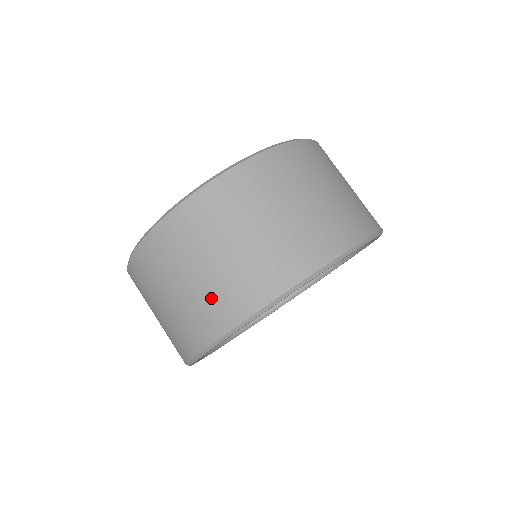
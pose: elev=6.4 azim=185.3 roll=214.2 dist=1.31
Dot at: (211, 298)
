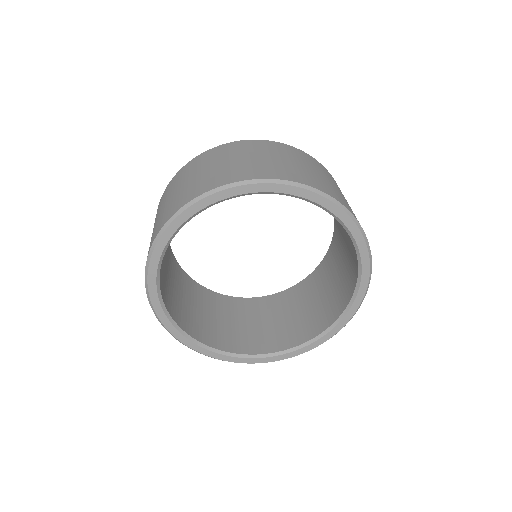
Dot at: (313, 177)
